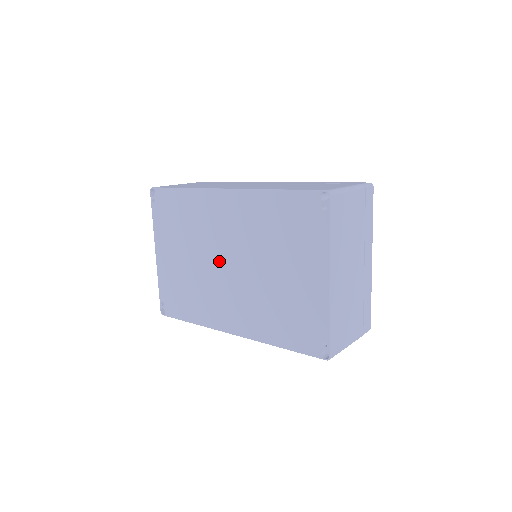
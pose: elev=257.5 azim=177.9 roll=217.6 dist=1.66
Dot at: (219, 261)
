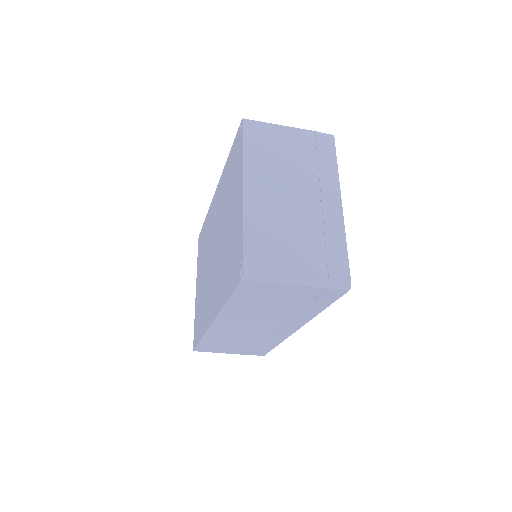
Dot at: (211, 255)
